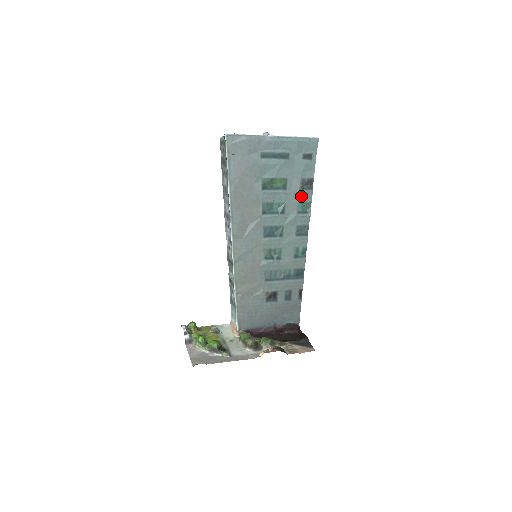
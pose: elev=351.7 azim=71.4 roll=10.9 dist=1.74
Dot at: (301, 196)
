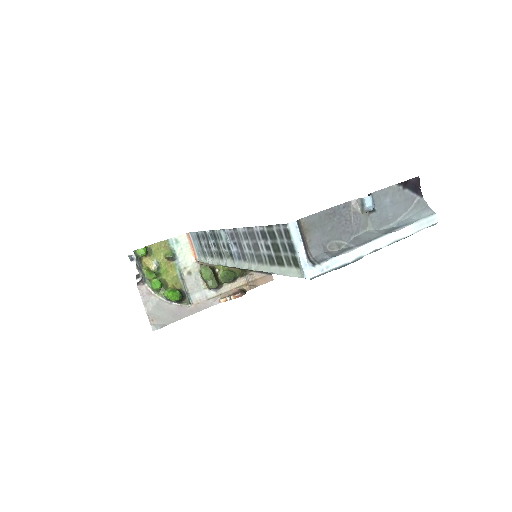
Dot at: occluded
